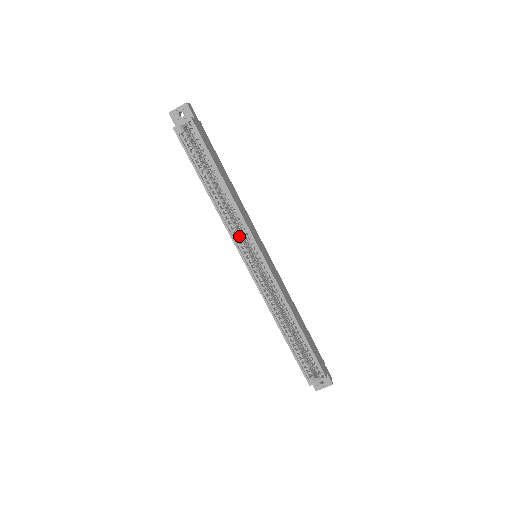
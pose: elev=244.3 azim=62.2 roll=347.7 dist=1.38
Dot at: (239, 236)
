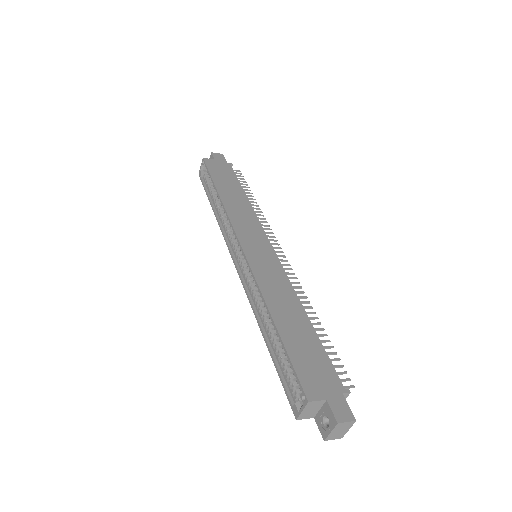
Dot at: occluded
